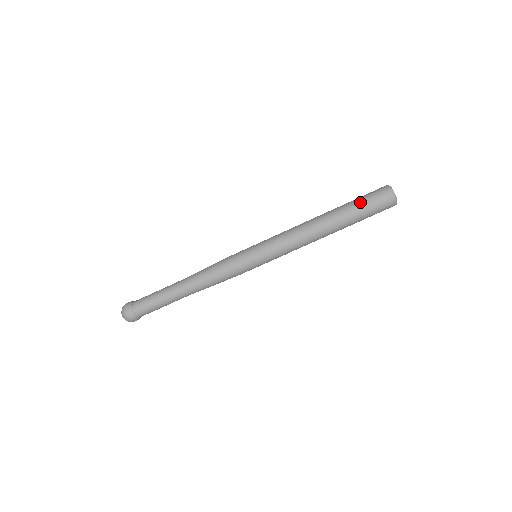
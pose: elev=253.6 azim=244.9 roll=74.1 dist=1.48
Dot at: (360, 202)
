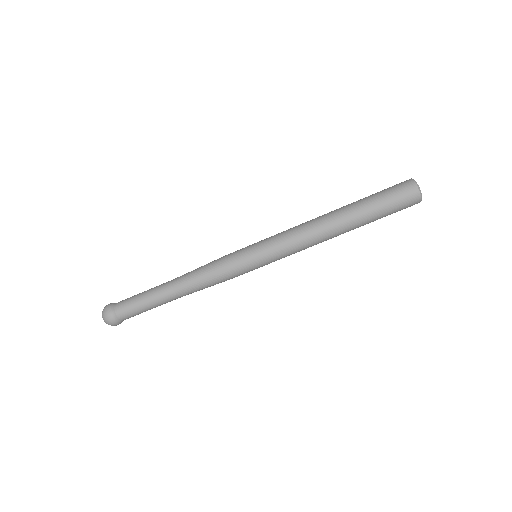
Dot at: (383, 207)
